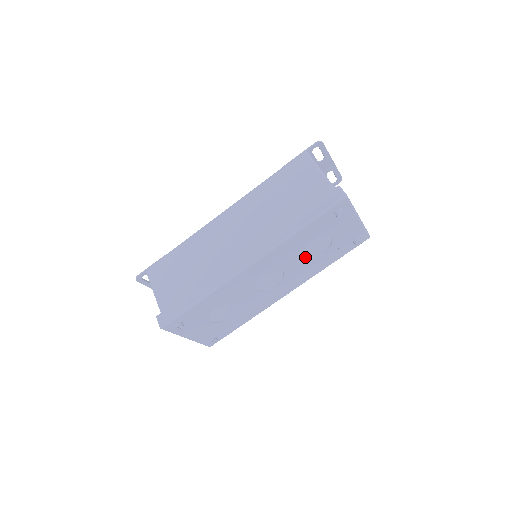
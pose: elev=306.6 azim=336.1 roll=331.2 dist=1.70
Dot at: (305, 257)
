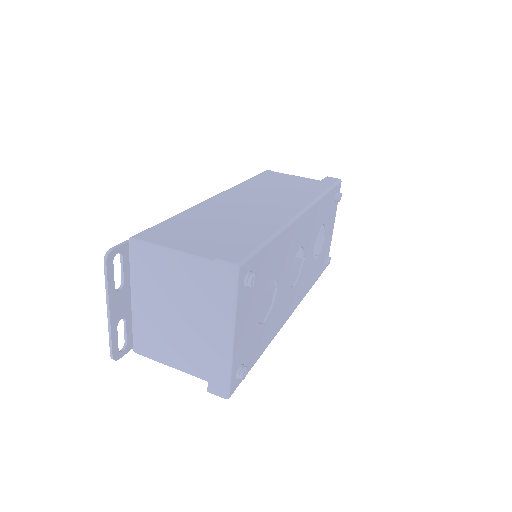
Dot at: (312, 251)
